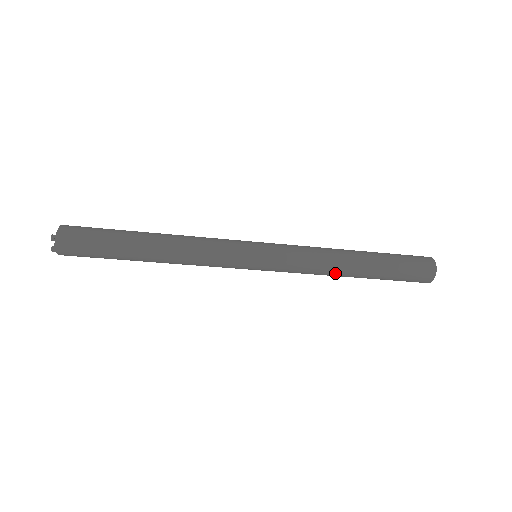
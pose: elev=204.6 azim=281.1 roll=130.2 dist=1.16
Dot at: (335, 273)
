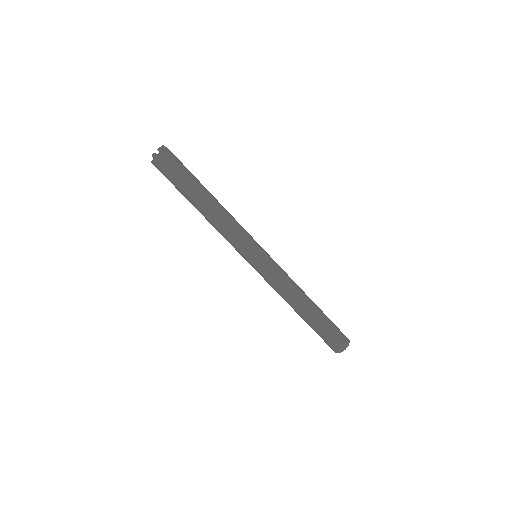
Dot at: (300, 294)
